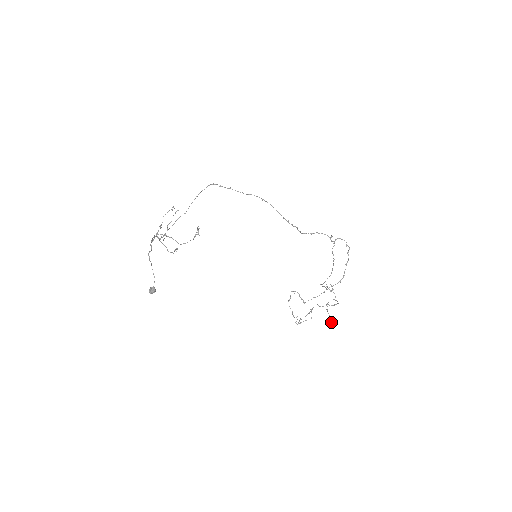
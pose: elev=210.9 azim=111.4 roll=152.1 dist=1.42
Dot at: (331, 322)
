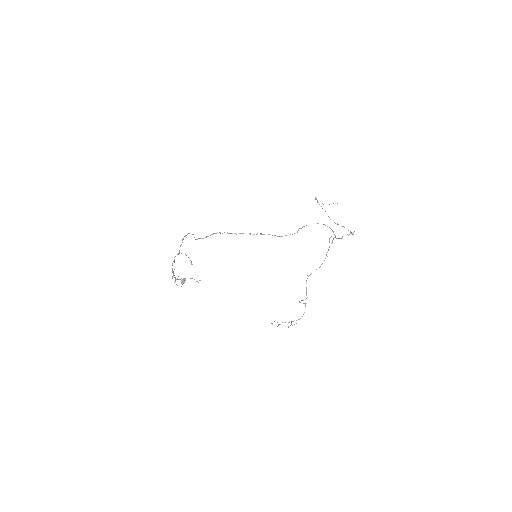
Dot at: occluded
